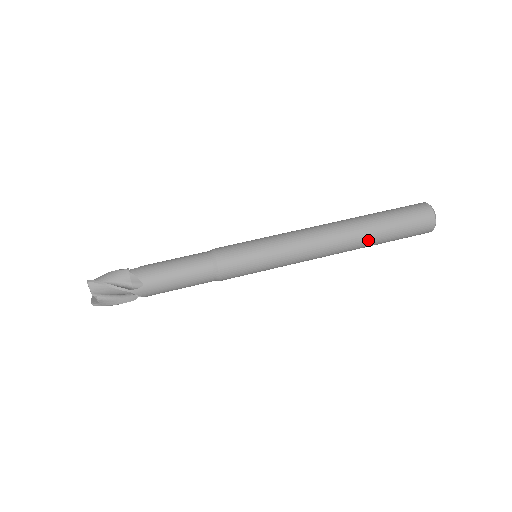
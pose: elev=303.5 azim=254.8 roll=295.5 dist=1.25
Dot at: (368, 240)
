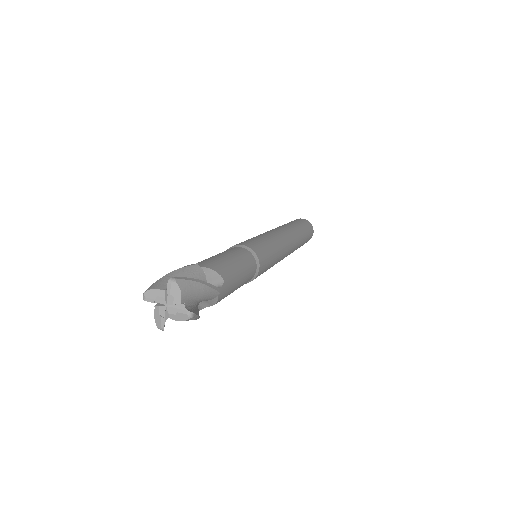
Dot at: (300, 242)
